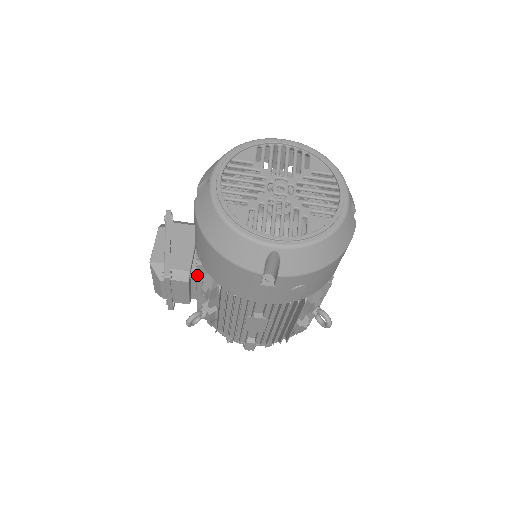
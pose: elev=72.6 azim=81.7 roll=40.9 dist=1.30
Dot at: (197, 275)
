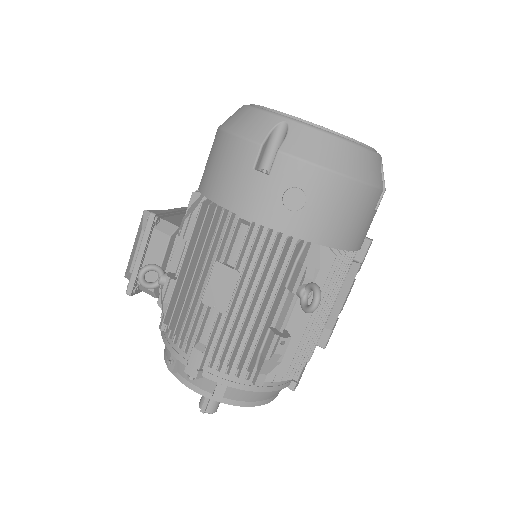
Dot at: (185, 214)
